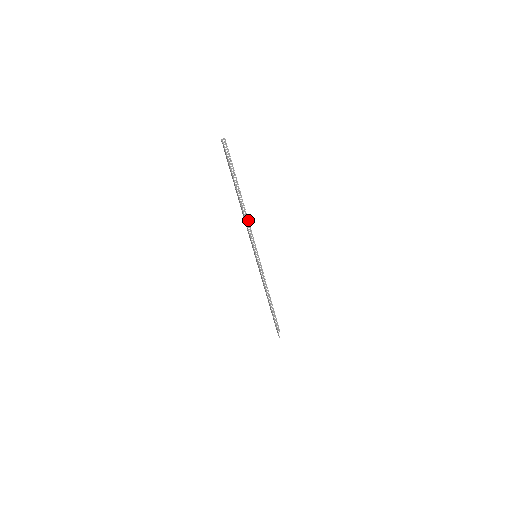
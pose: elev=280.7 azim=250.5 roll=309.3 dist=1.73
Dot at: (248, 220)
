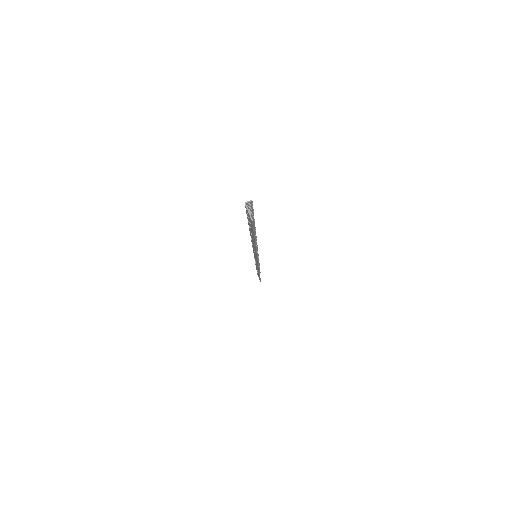
Dot at: (256, 239)
